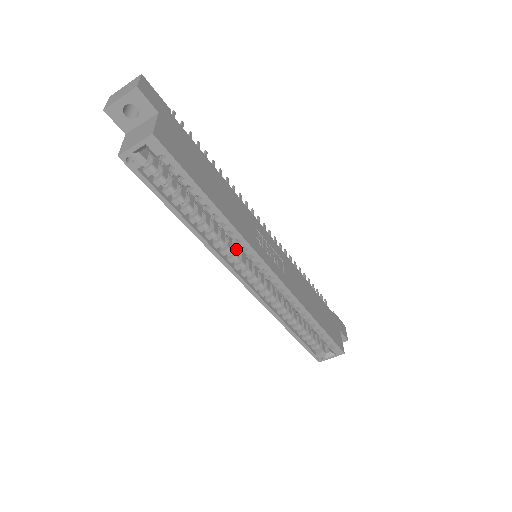
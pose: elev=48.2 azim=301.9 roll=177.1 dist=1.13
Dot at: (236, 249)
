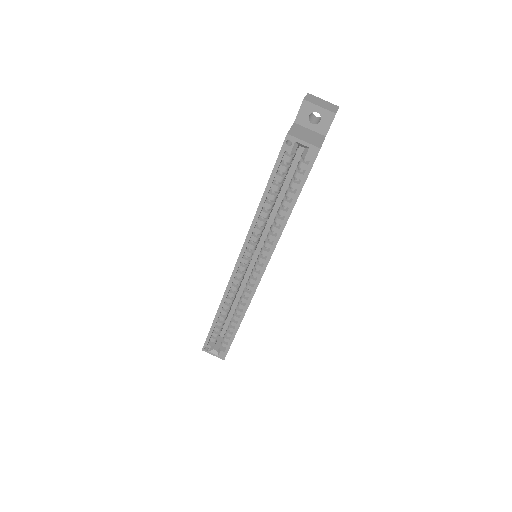
Dot at: occluded
